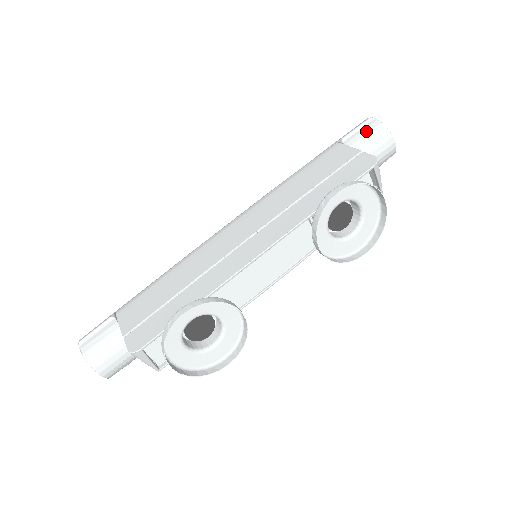
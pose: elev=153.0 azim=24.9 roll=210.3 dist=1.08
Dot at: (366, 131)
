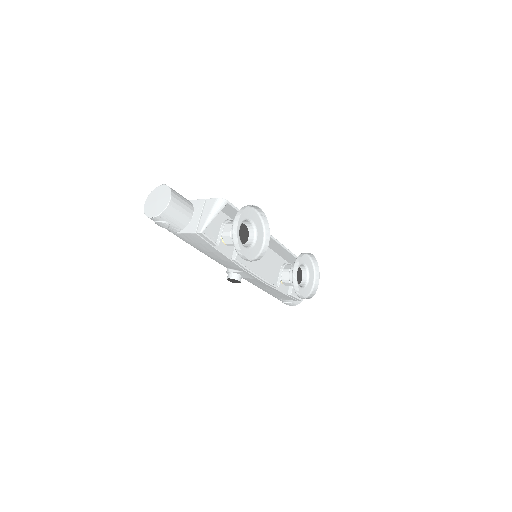
Dot at: occluded
